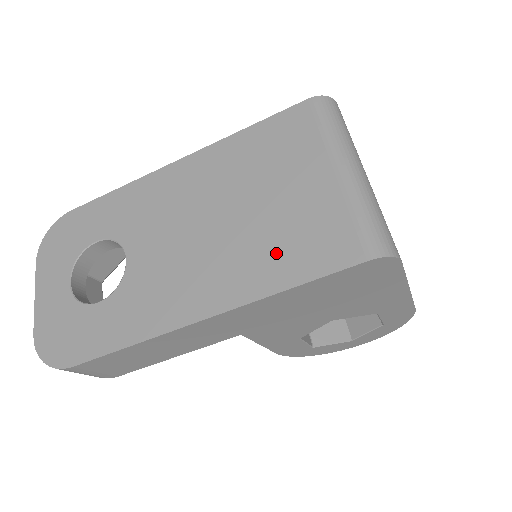
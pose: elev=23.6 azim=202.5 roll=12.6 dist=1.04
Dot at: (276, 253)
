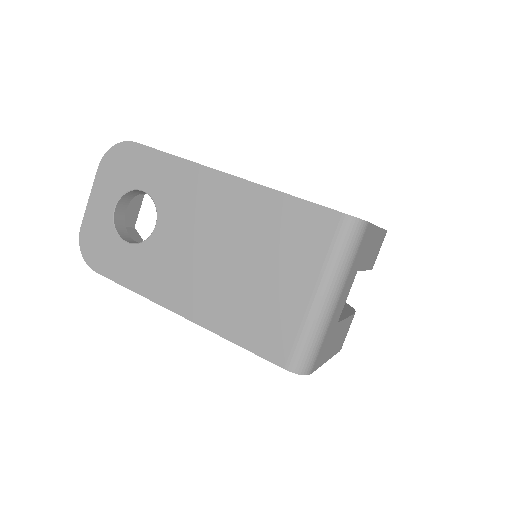
Dot at: (242, 314)
